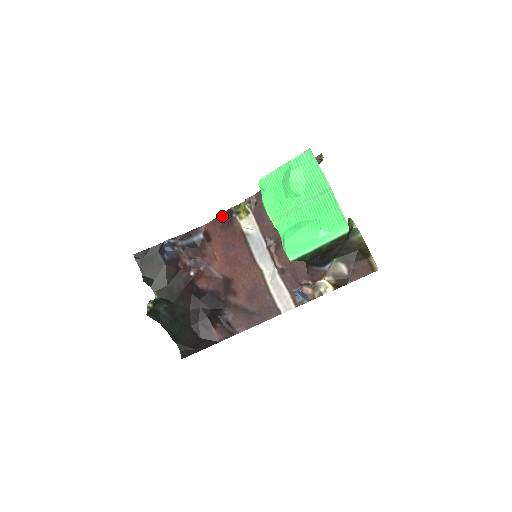
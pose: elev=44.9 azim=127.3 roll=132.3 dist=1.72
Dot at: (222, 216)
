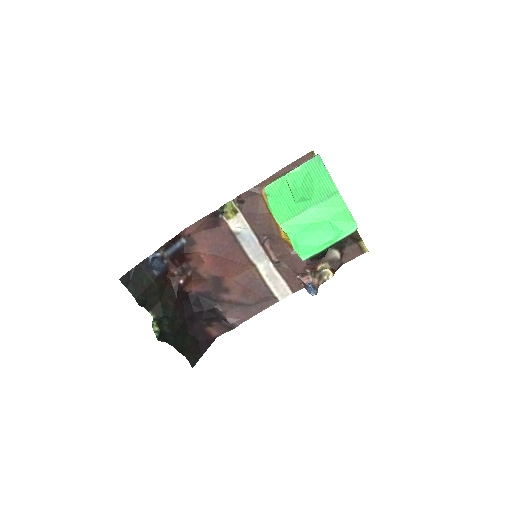
Dot at: (206, 218)
